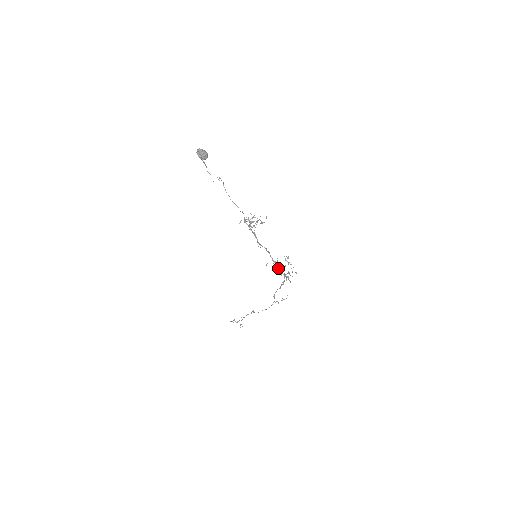
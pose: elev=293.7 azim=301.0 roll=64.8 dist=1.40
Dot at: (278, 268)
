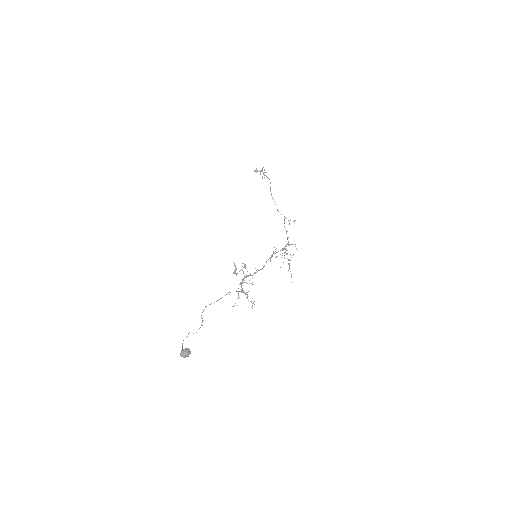
Dot at: occluded
